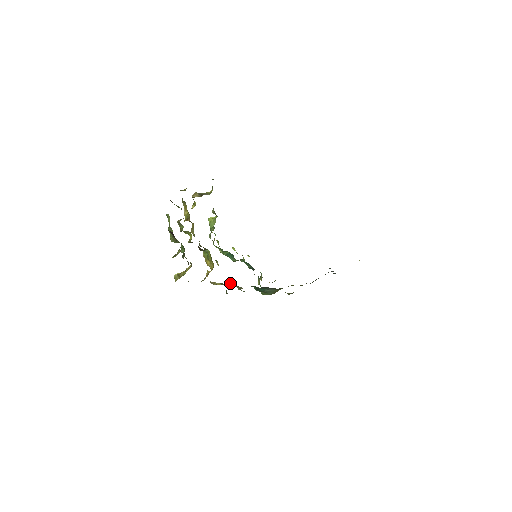
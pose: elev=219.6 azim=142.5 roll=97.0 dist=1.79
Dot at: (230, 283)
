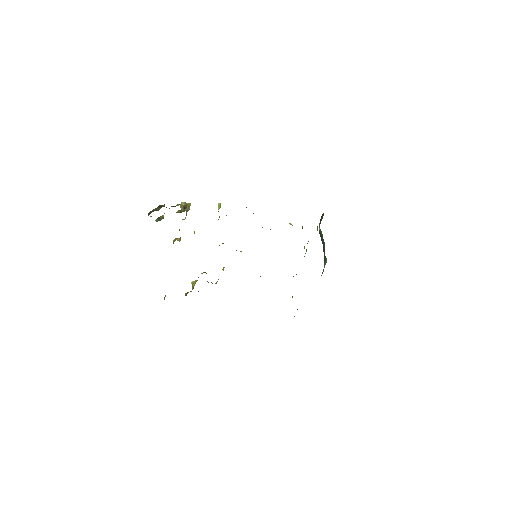
Dot at: occluded
